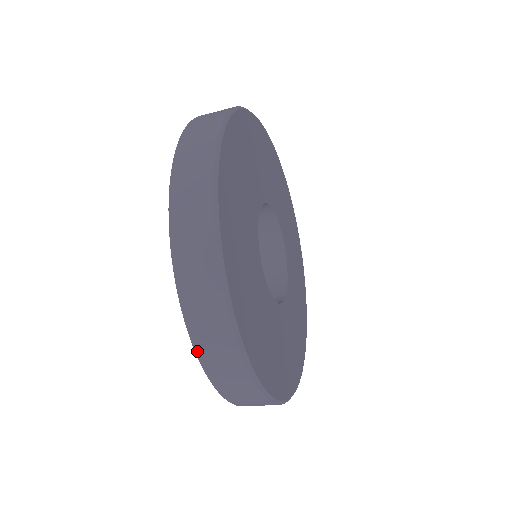
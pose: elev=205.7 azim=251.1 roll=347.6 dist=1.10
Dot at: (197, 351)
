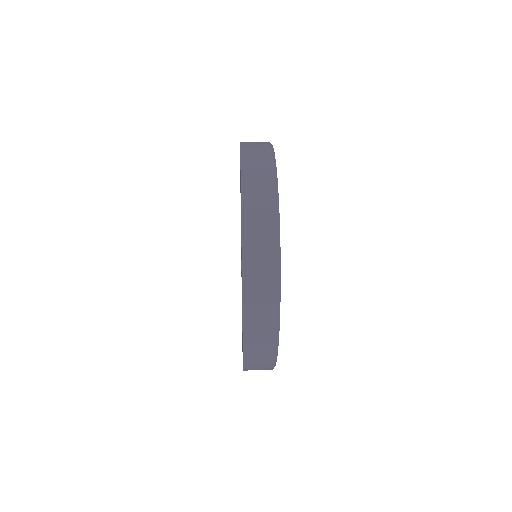
Dot at: (244, 333)
